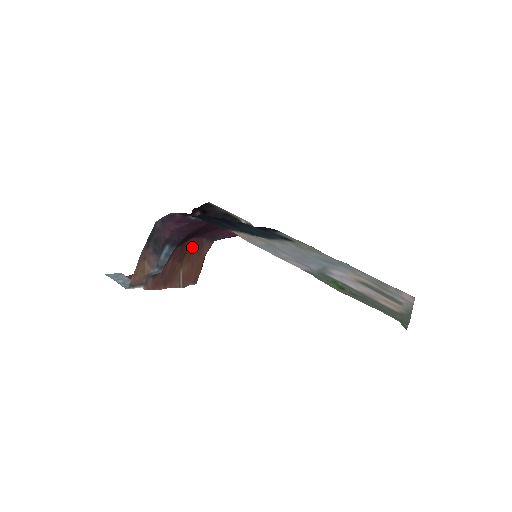
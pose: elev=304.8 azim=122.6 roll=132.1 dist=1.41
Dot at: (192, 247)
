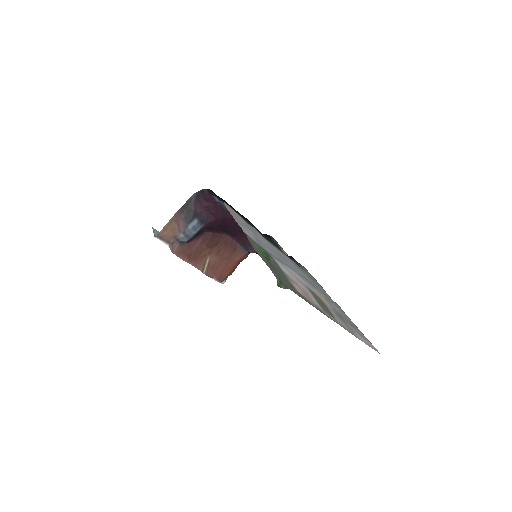
Dot at: (225, 243)
